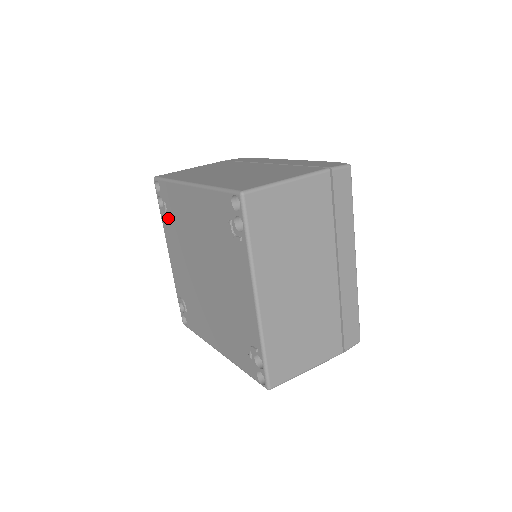
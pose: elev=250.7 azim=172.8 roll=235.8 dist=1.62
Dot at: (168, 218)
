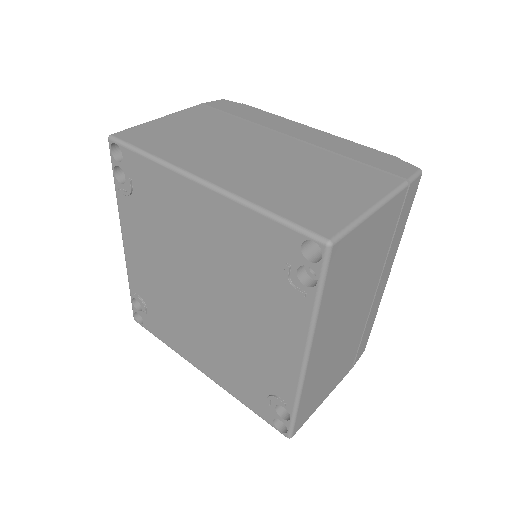
Dot at: (133, 201)
